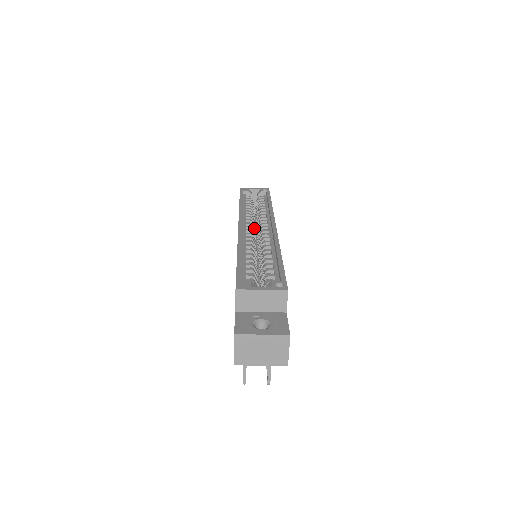
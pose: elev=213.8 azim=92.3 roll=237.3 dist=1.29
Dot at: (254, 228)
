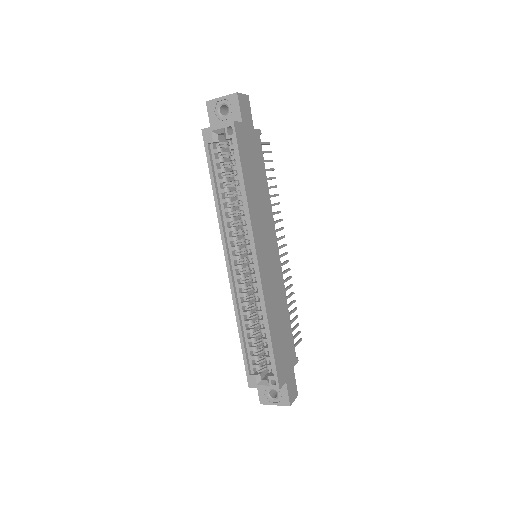
Dot at: (241, 234)
